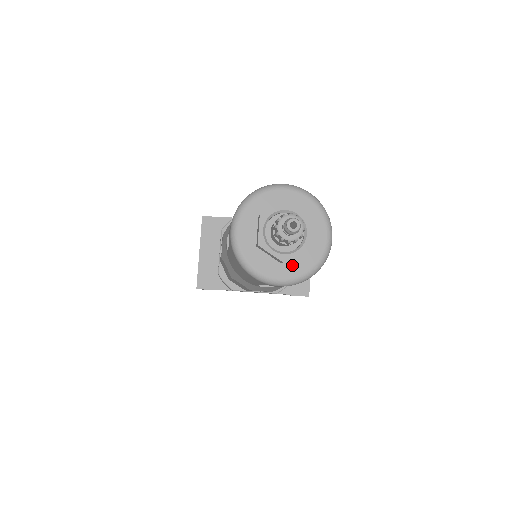
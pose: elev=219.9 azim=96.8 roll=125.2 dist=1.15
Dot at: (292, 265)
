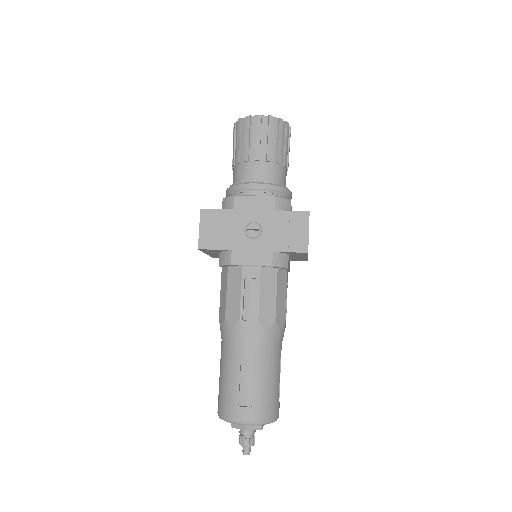
Dot at: occluded
